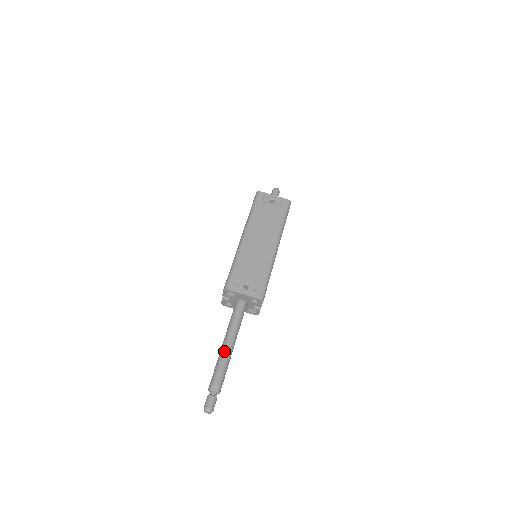
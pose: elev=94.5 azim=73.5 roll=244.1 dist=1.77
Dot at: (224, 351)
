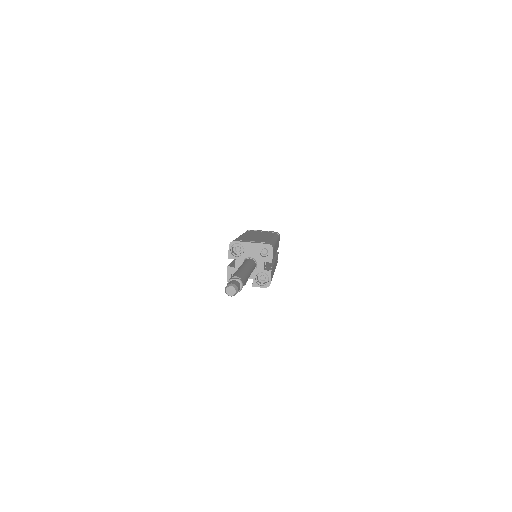
Dot at: (240, 268)
